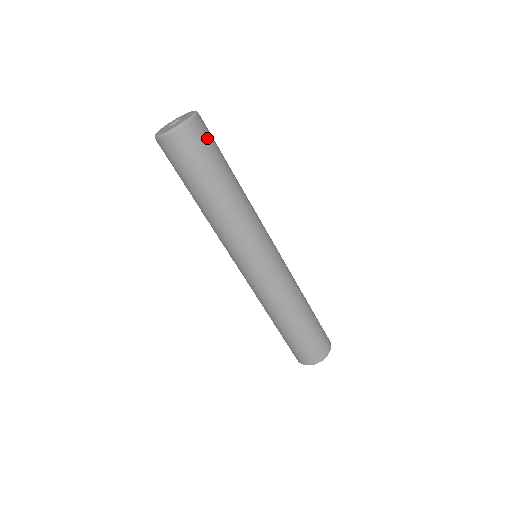
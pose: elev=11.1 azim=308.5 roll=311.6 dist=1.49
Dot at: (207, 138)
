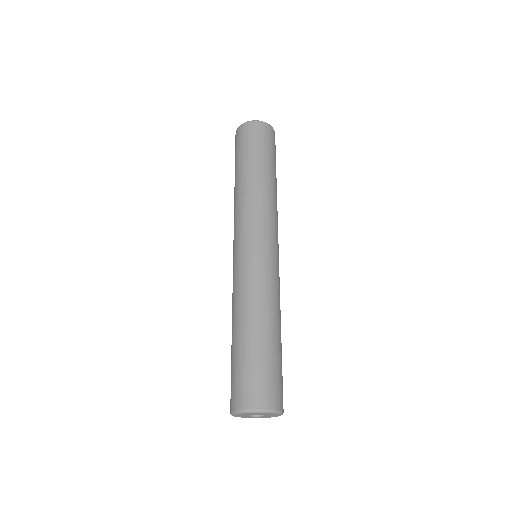
Dot at: (261, 137)
